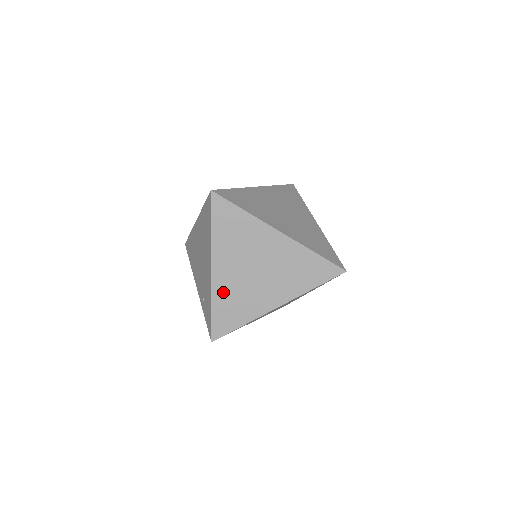
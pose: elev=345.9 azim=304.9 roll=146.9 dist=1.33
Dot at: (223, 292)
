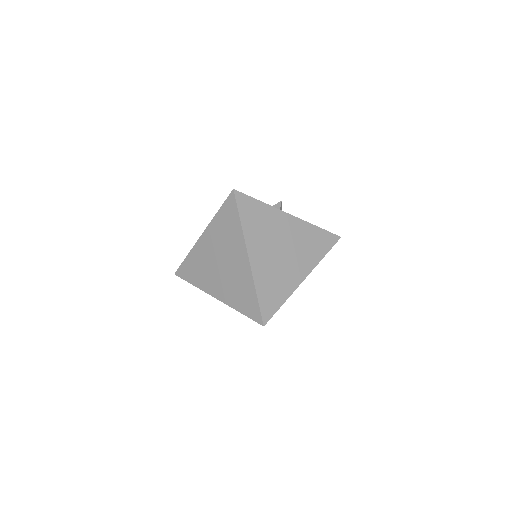
Dot at: (198, 255)
